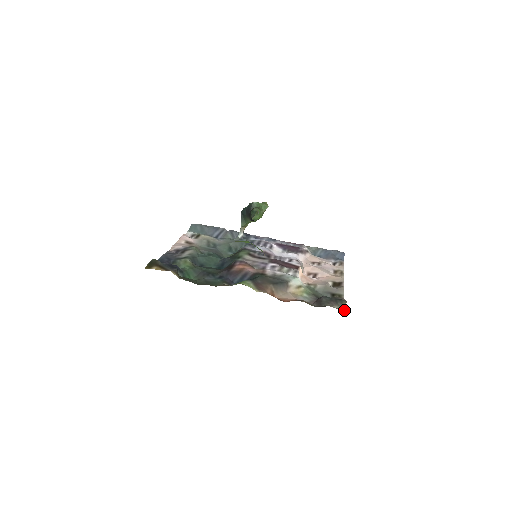
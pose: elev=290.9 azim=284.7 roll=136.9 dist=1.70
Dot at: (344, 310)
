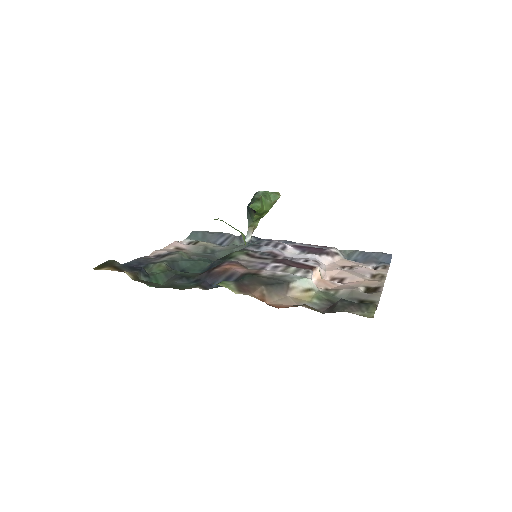
Dot at: (370, 317)
